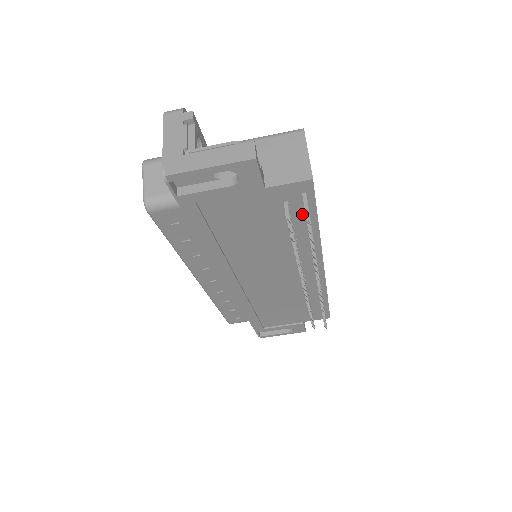
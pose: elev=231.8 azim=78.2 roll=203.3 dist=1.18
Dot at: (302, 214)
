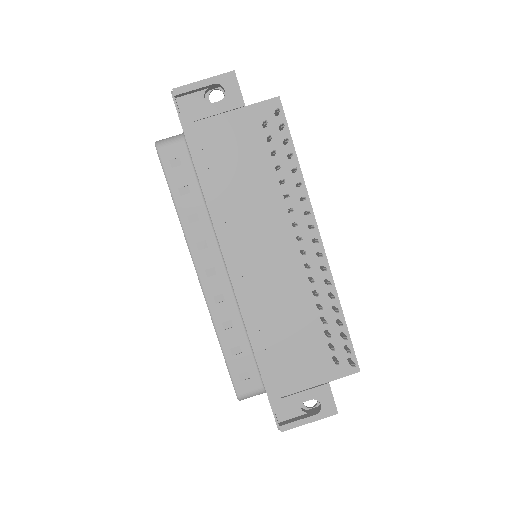
Dot at: (280, 142)
